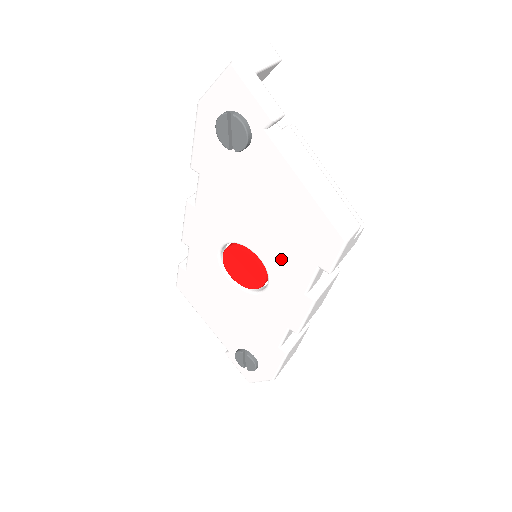
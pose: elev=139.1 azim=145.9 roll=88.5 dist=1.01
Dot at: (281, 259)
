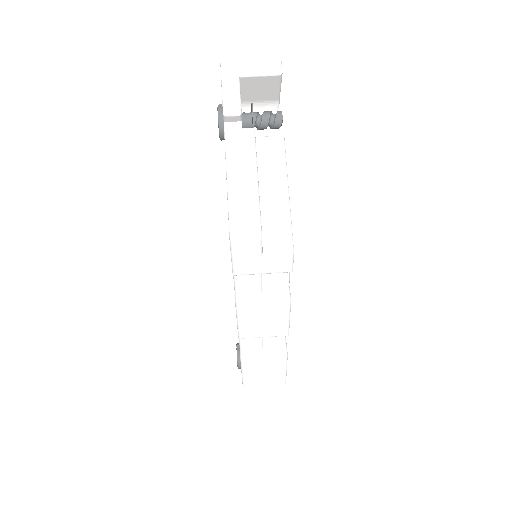
Dot at: occluded
